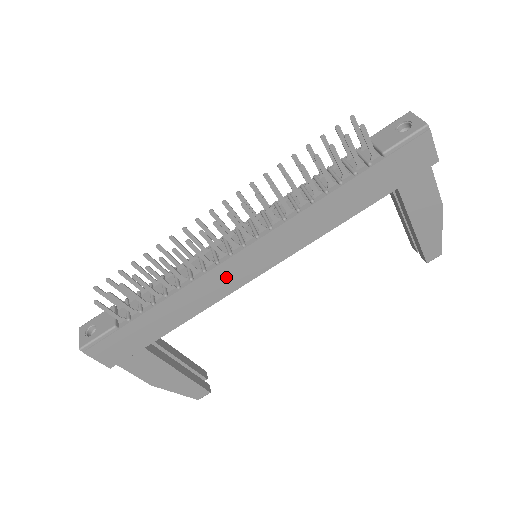
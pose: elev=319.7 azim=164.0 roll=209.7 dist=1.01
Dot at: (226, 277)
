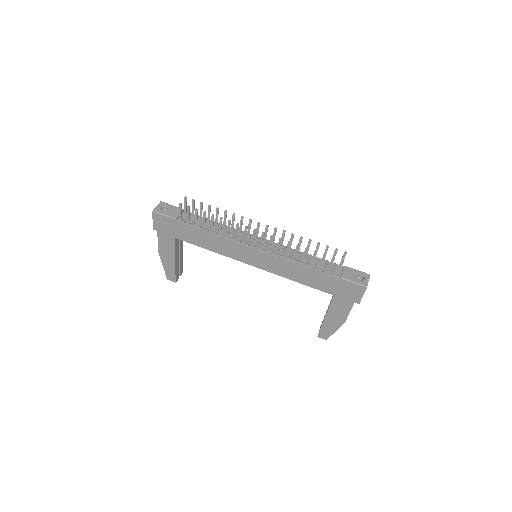
Dot at: (236, 251)
